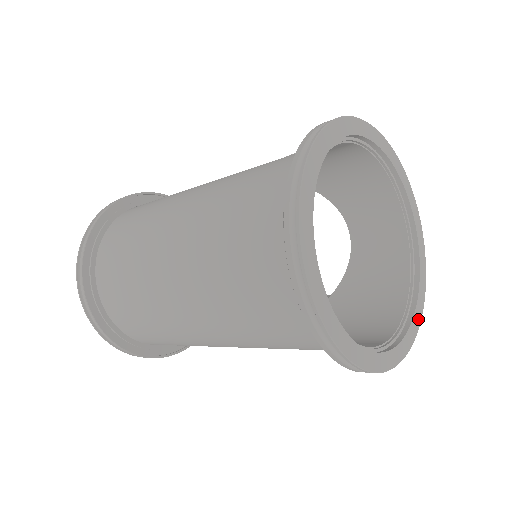
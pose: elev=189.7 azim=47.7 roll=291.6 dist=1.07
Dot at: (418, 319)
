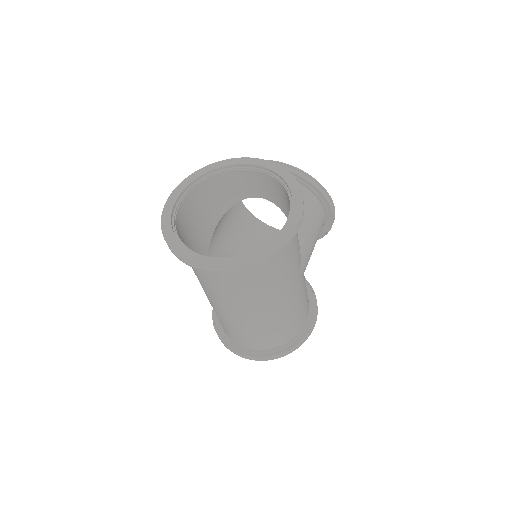
Dot at: (298, 192)
